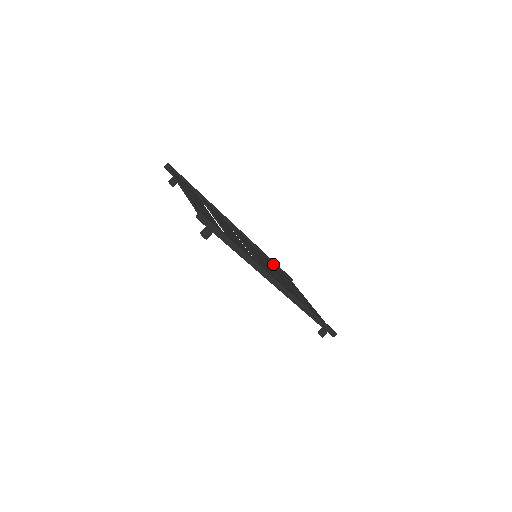
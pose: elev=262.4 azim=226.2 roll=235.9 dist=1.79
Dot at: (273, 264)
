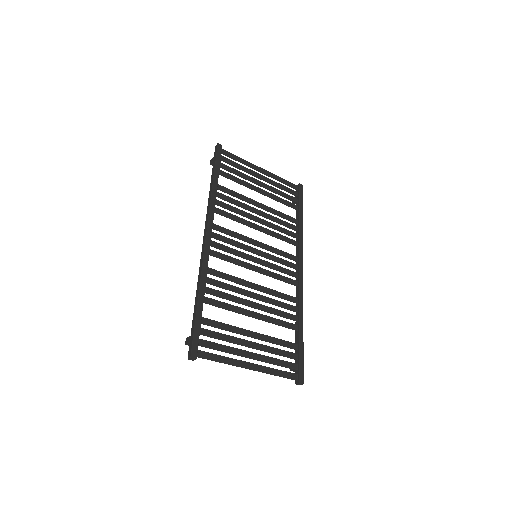
Dot at: (217, 179)
